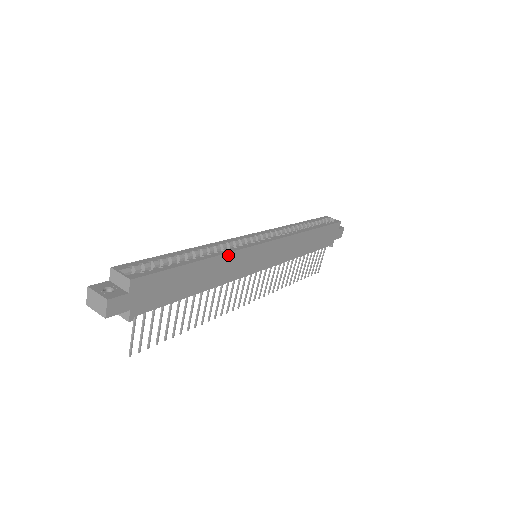
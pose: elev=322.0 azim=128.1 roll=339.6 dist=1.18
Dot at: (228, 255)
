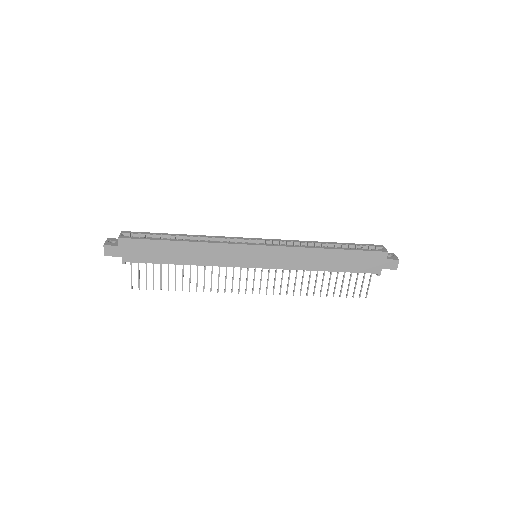
Dot at: (208, 244)
